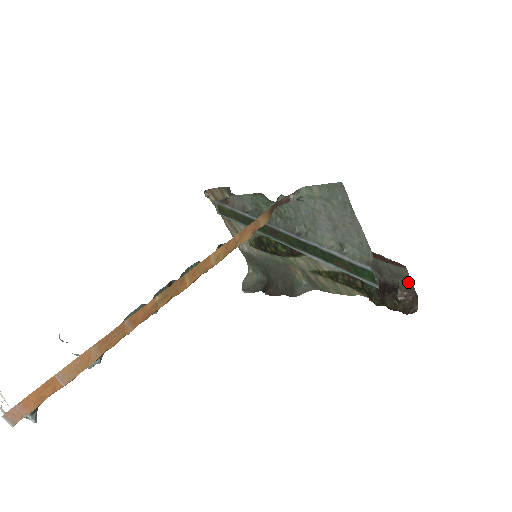
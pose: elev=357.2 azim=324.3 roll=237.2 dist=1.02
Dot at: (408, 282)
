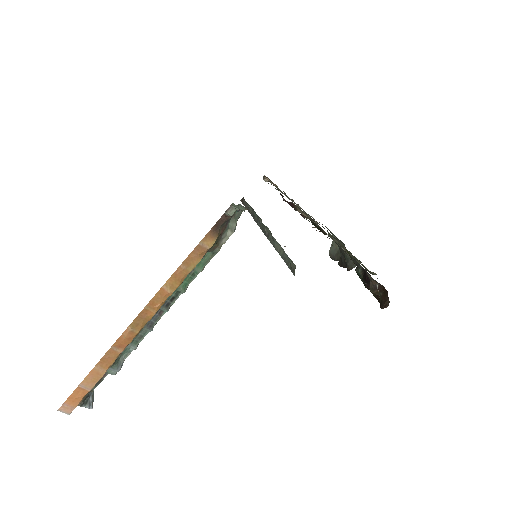
Dot at: (369, 275)
